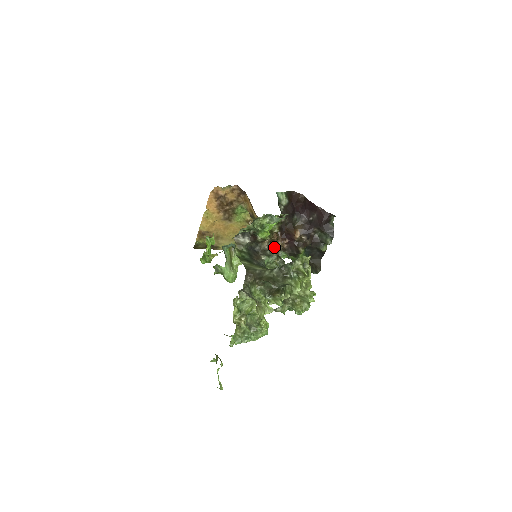
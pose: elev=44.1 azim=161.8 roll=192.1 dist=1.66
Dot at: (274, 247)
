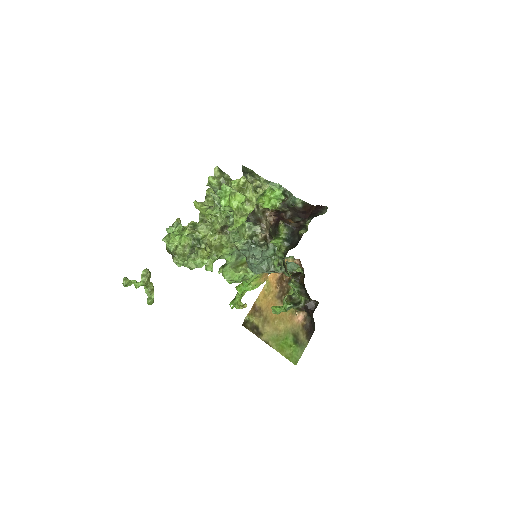
Dot at: (267, 230)
